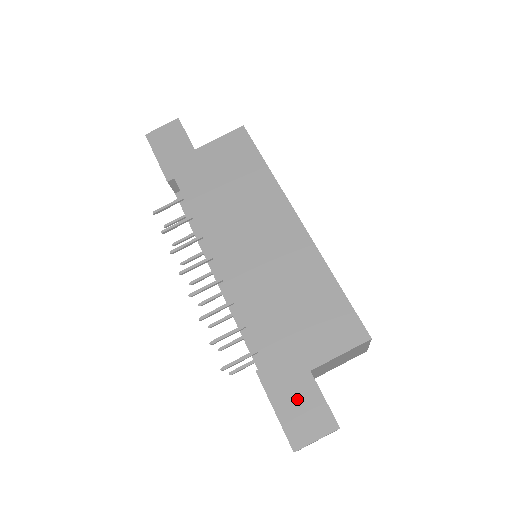
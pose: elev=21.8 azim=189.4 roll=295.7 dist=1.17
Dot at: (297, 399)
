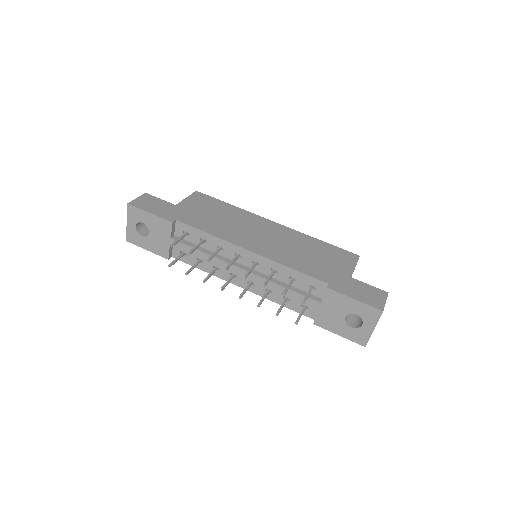
Dot at: (359, 290)
